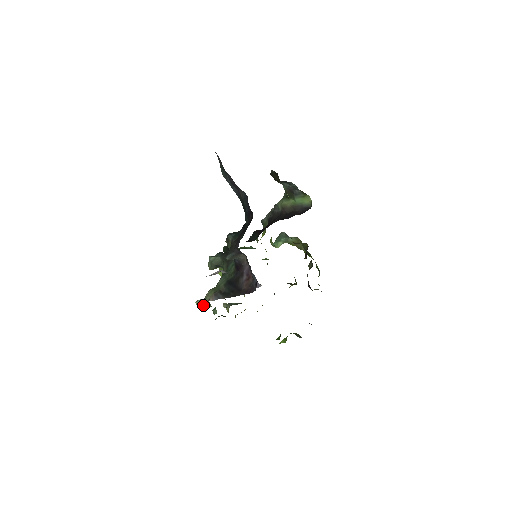
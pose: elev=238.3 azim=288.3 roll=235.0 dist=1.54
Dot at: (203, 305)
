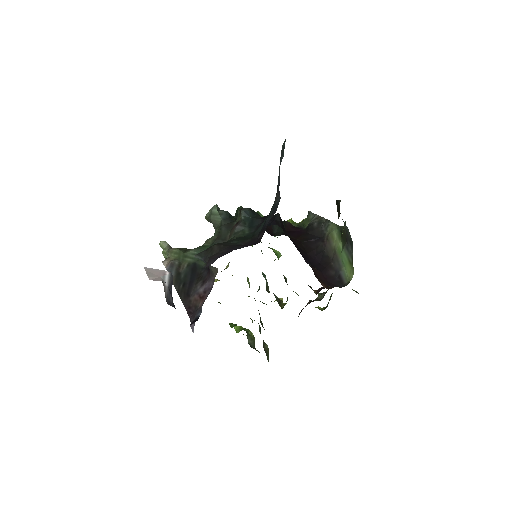
Dot at: (163, 253)
